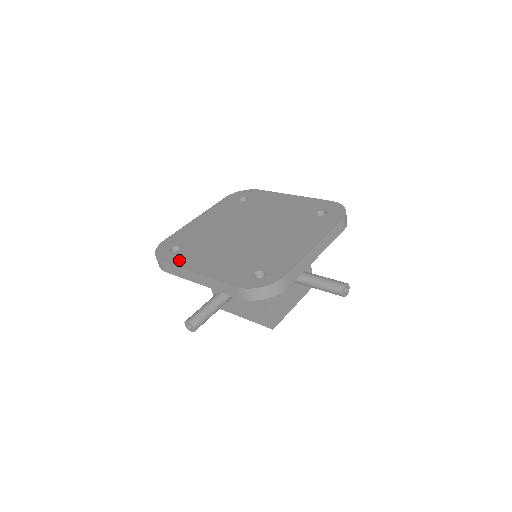
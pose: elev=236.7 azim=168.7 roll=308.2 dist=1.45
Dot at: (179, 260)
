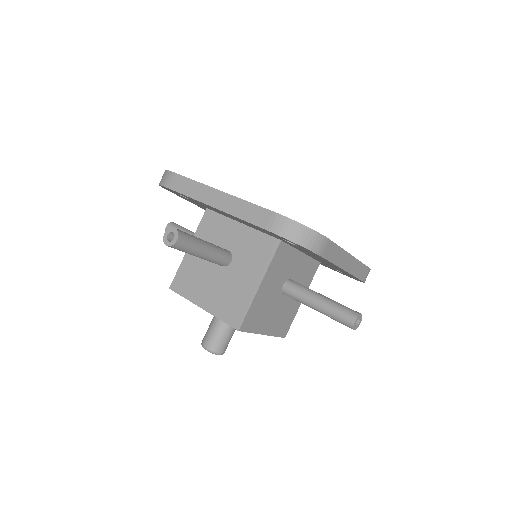
Dot at: occluded
